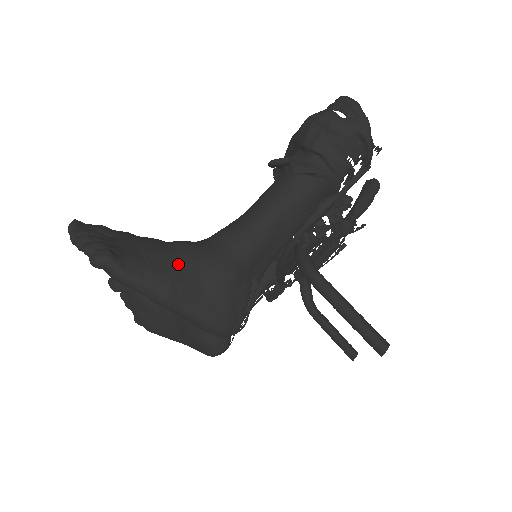
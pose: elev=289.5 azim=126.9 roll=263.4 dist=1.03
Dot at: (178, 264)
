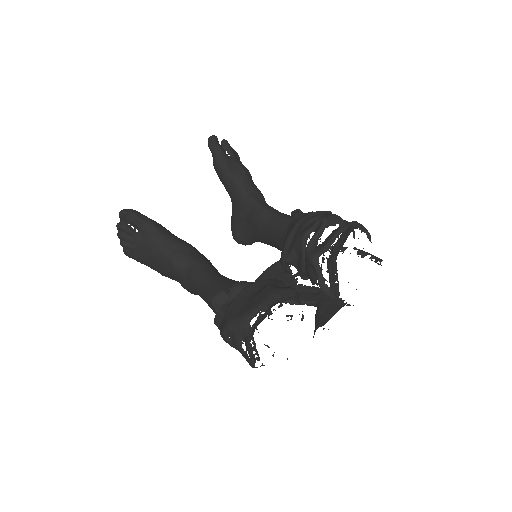
Dot at: (166, 272)
